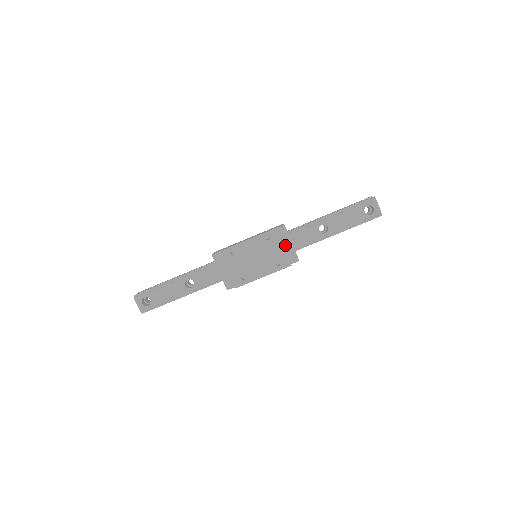
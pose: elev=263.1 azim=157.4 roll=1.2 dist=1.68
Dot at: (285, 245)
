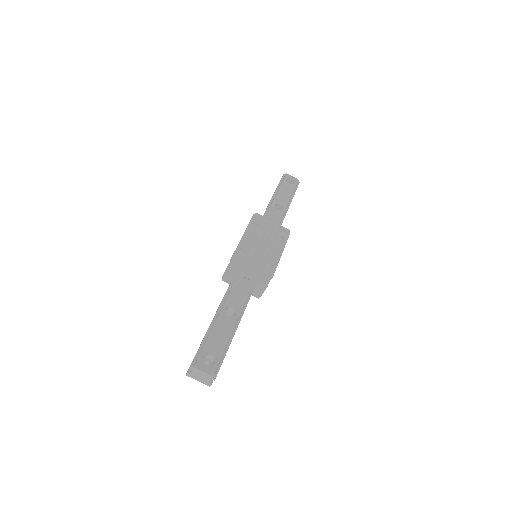
Dot at: occluded
